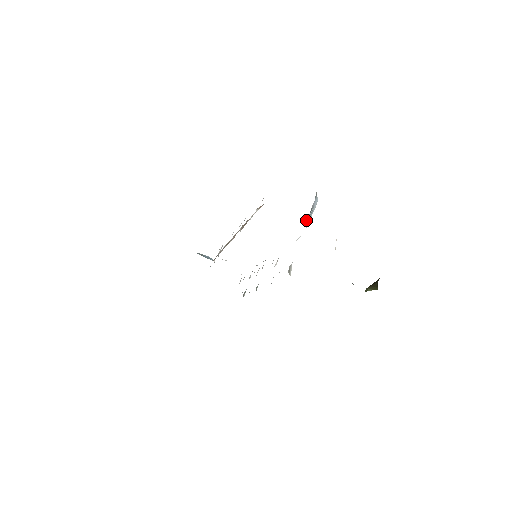
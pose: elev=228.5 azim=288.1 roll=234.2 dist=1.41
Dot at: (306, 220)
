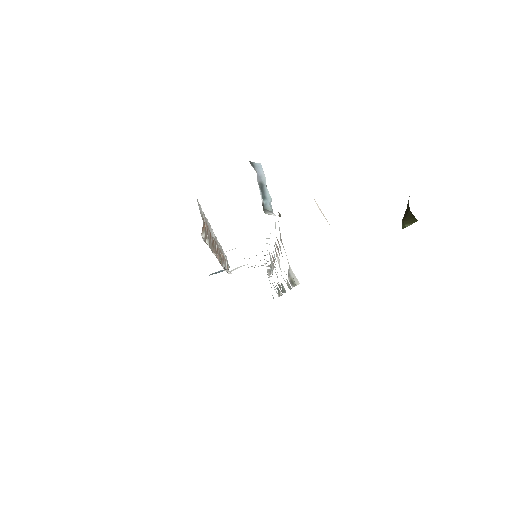
Dot at: (264, 204)
